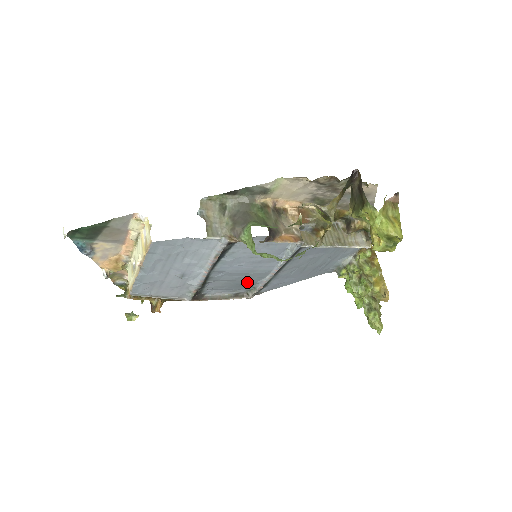
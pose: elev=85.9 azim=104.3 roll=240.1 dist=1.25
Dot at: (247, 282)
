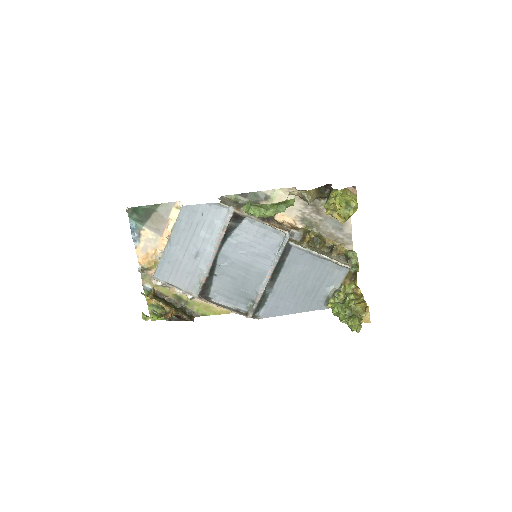
Dot at: (247, 288)
